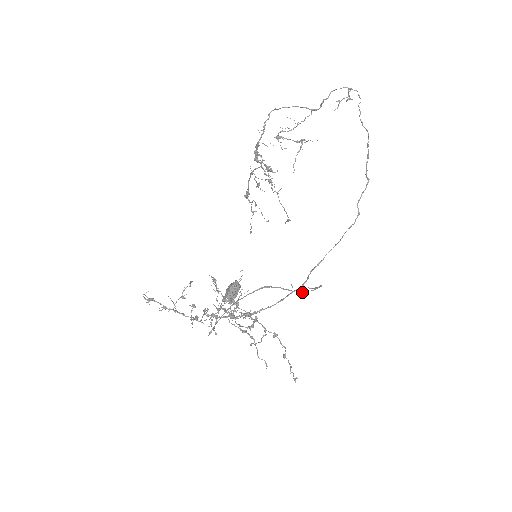
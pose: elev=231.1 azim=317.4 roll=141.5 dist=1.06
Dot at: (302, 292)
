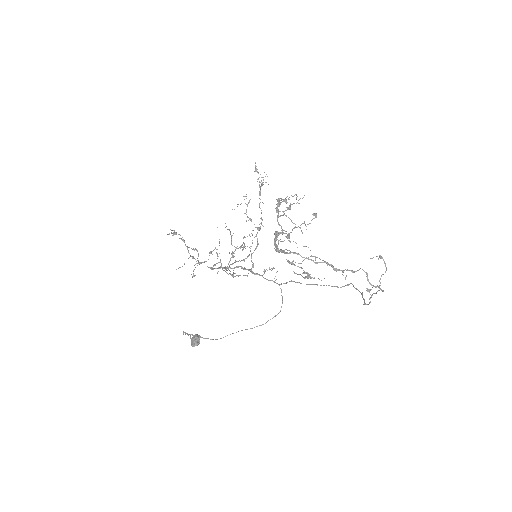
Dot at: (252, 328)
